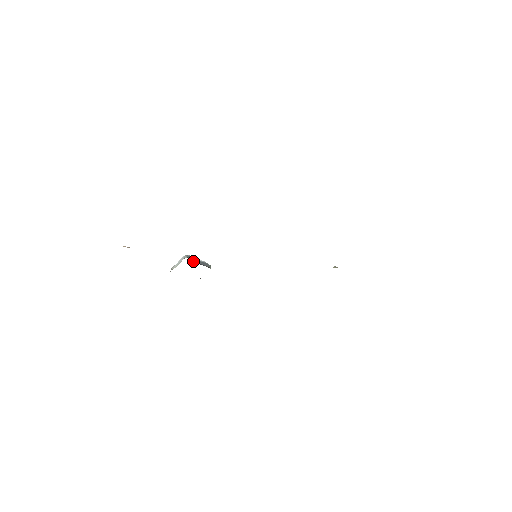
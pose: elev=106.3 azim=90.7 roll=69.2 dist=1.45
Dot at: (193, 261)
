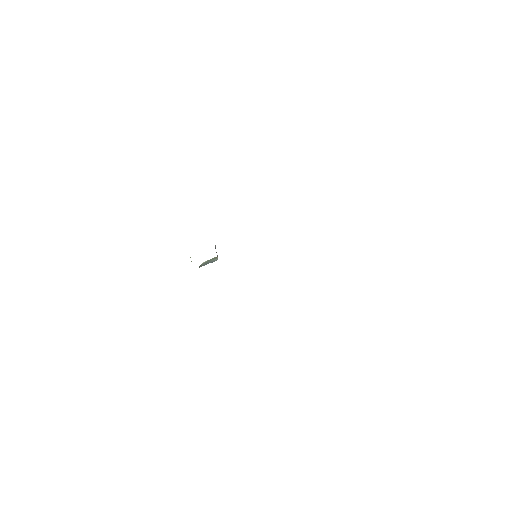
Dot at: occluded
